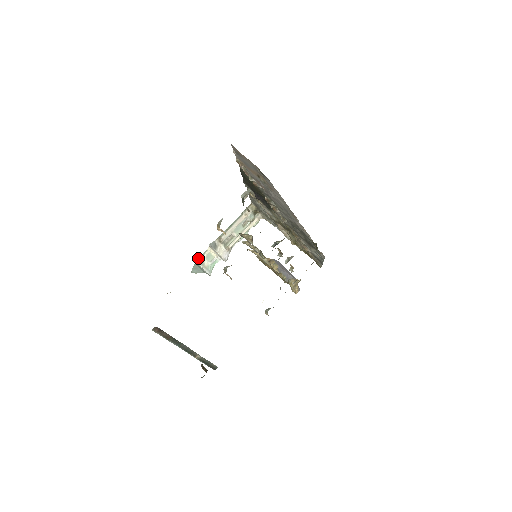
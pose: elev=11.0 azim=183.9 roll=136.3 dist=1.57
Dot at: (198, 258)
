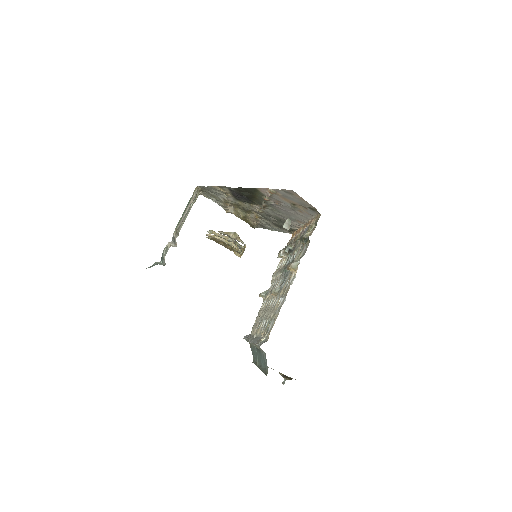
Dot at: (161, 257)
